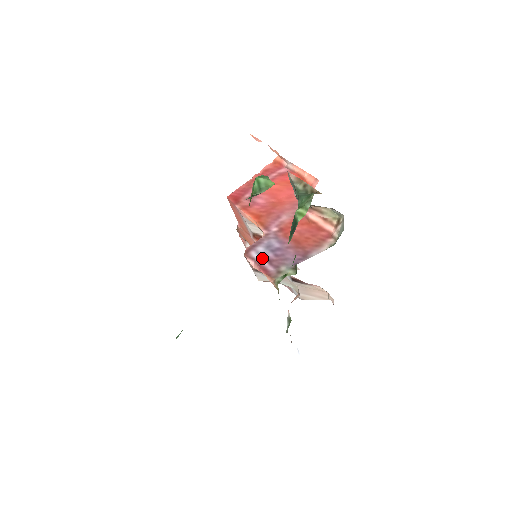
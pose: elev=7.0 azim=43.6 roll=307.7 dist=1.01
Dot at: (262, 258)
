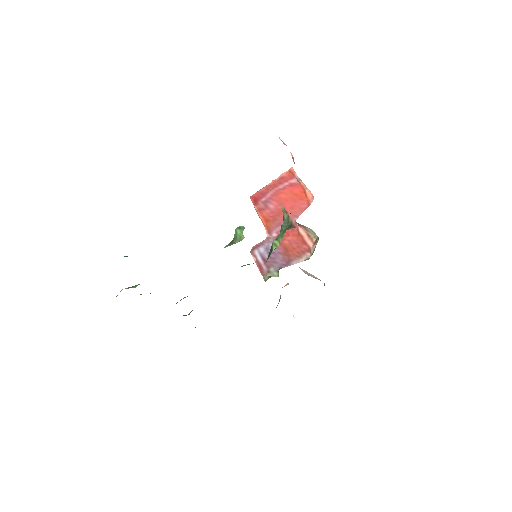
Dot at: (261, 257)
